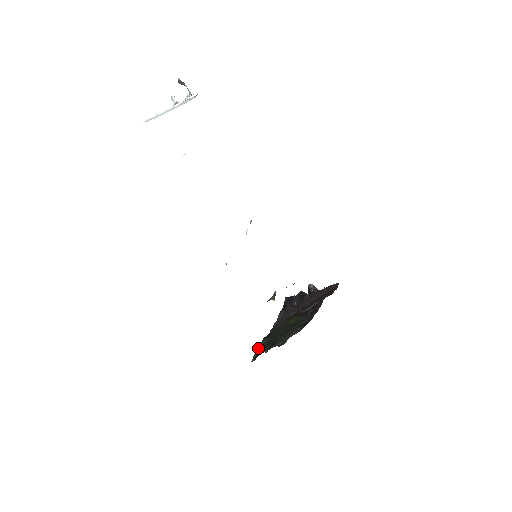
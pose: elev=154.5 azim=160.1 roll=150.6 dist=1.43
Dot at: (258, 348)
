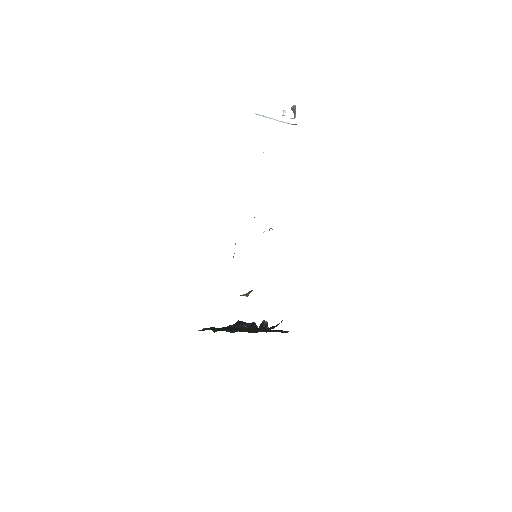
Dot at: (207, 328)
